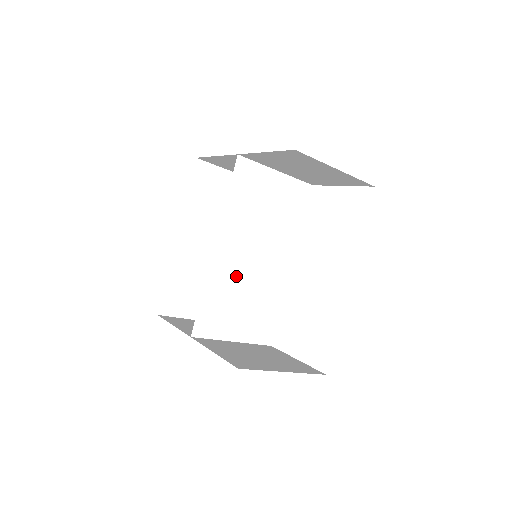
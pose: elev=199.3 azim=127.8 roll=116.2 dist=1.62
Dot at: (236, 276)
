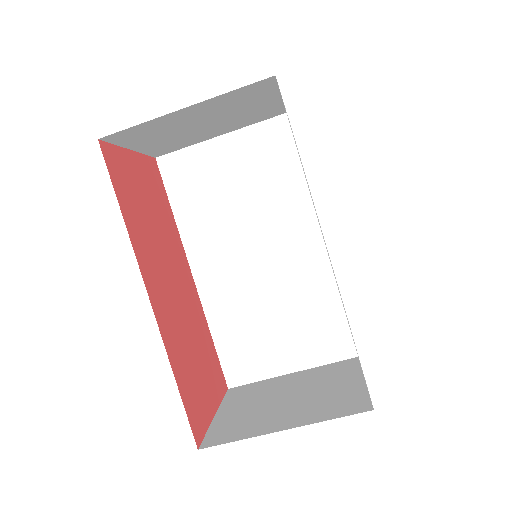
Dot at: (244, 294)
